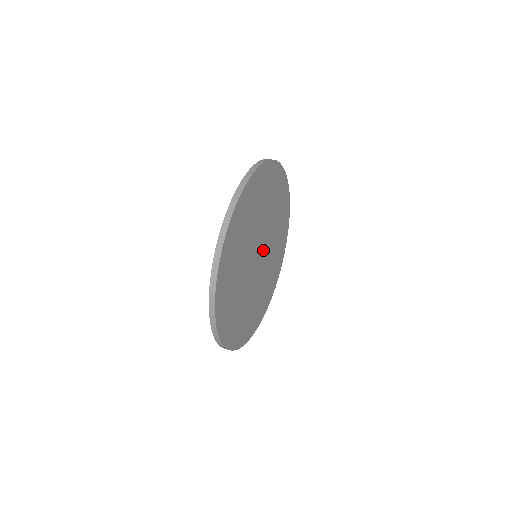
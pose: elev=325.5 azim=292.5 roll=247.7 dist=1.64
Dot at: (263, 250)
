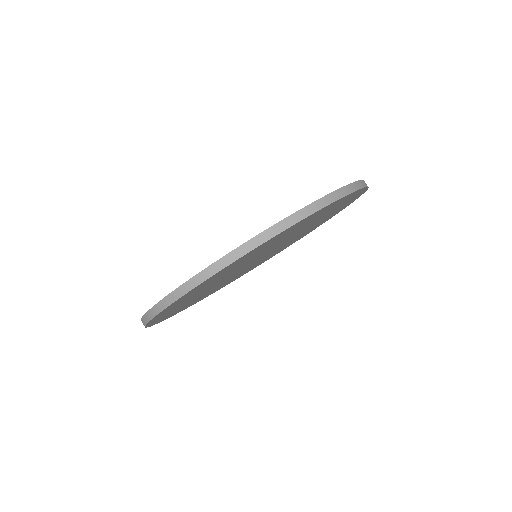
Dot at: (272, 250)
